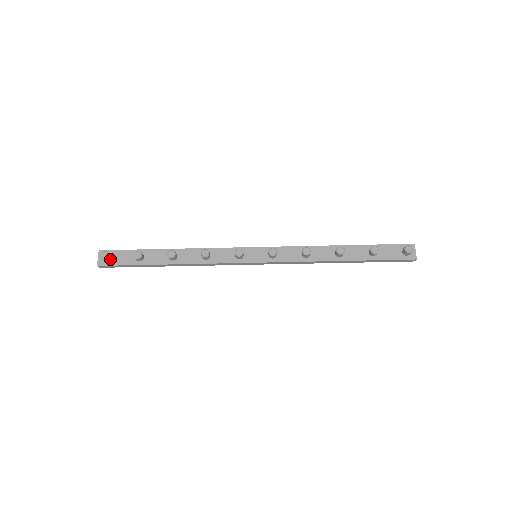
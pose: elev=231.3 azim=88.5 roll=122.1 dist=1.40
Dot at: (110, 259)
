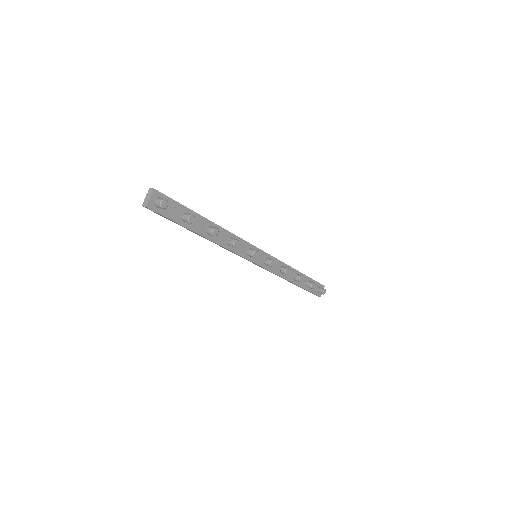
Dot at: occluded
